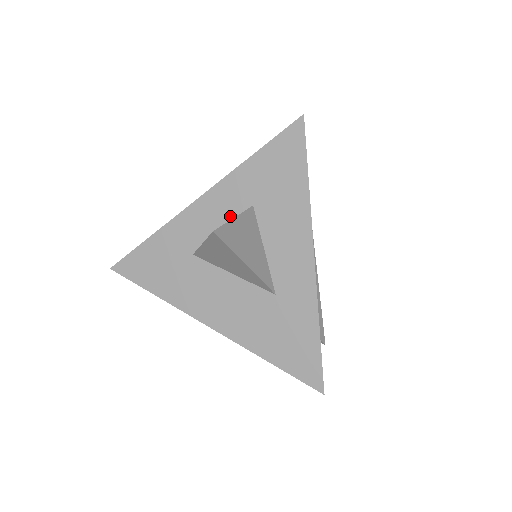
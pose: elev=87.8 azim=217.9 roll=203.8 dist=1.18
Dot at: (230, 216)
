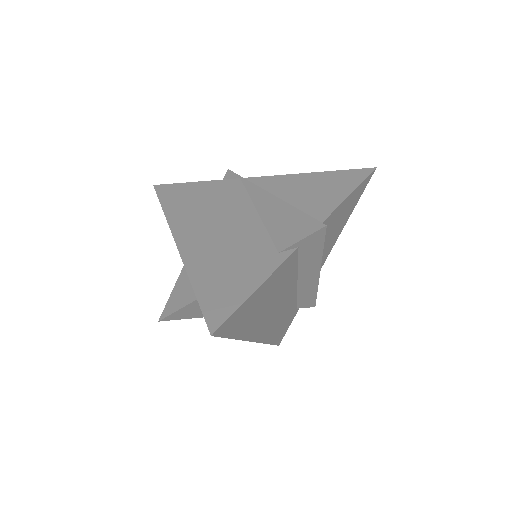
Dot at: occluded
